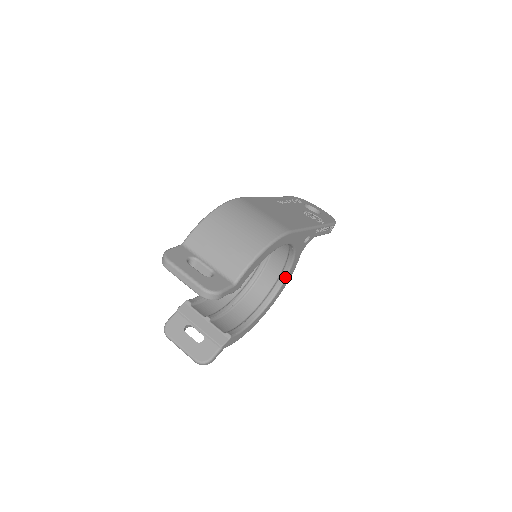
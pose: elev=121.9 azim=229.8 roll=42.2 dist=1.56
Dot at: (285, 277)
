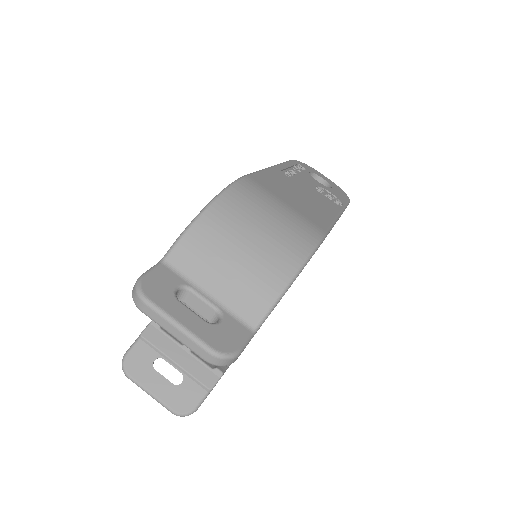
Dot at: occluded
